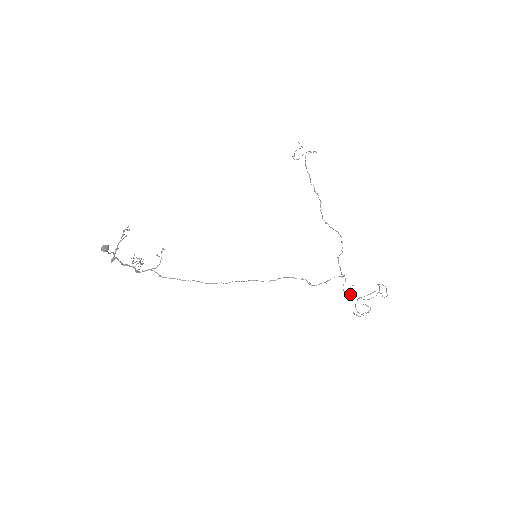
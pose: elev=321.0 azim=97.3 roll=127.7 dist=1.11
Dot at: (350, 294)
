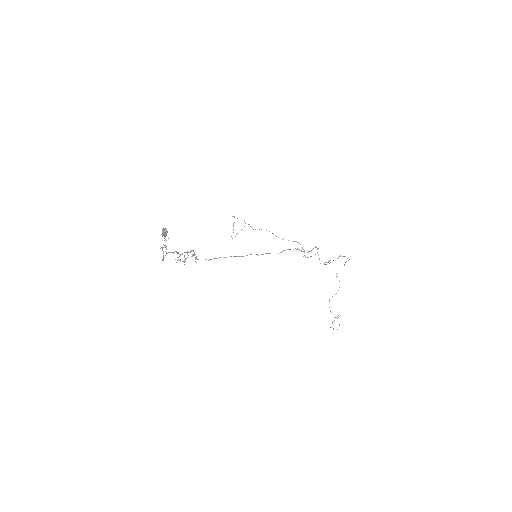
Dot at: (328, 262)
